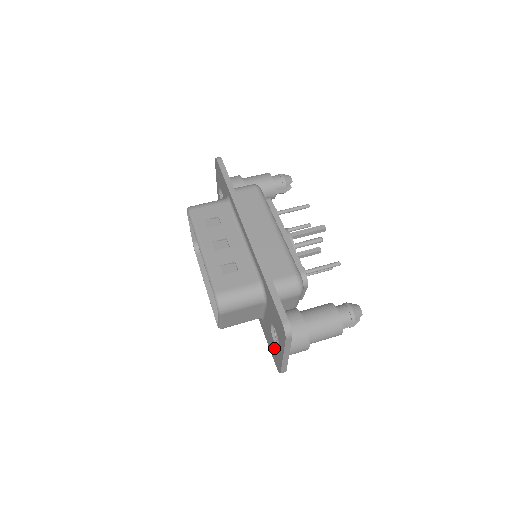
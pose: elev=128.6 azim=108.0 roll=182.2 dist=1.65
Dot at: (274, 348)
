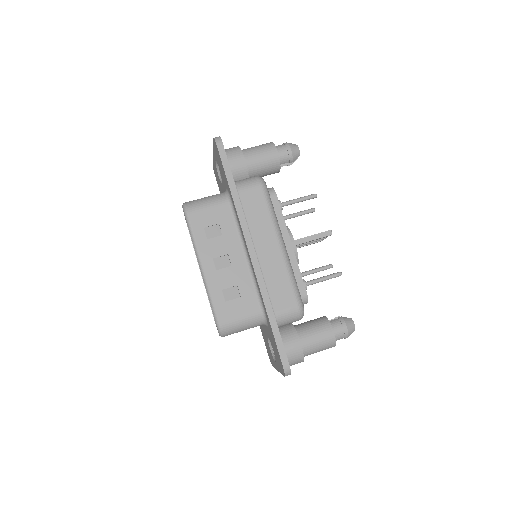
Dot at: (269, 349)
